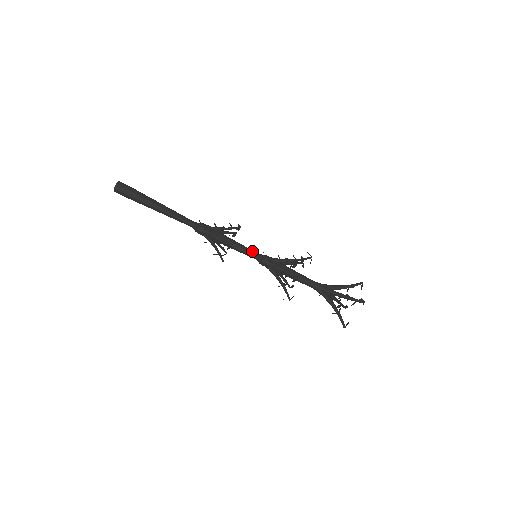
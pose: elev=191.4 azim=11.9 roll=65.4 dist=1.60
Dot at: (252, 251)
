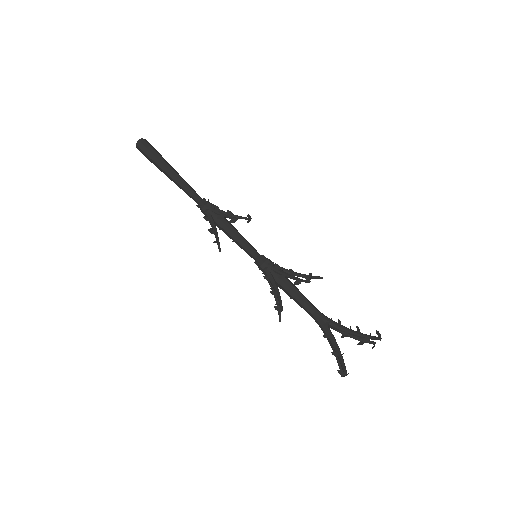
Dot at: (254, 248)
